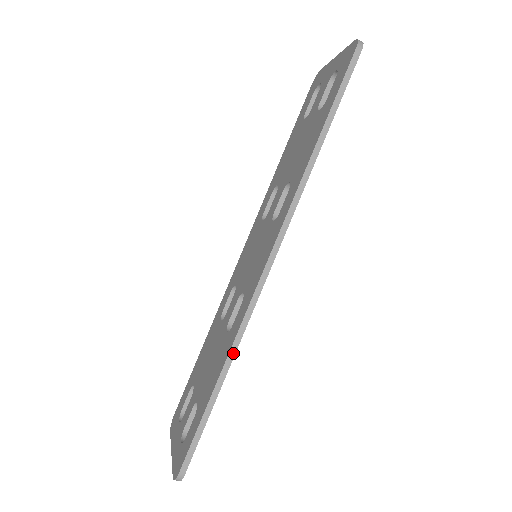
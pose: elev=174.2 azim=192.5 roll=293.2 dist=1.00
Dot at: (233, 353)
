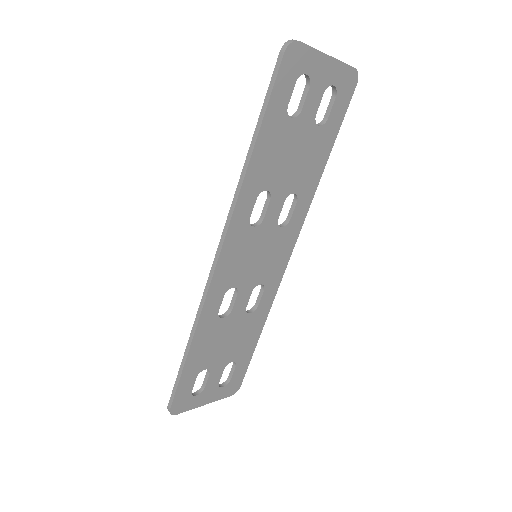
Dot at: (195, 328)
